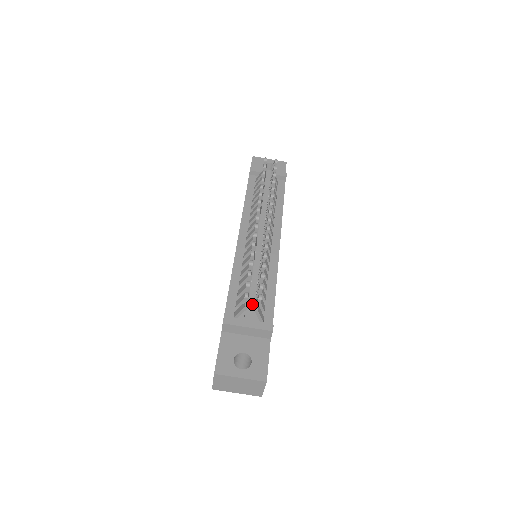
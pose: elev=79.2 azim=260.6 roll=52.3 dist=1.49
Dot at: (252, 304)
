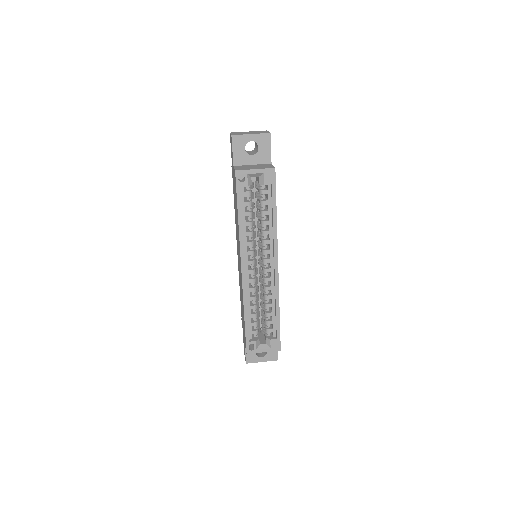
Dot at: occluded
